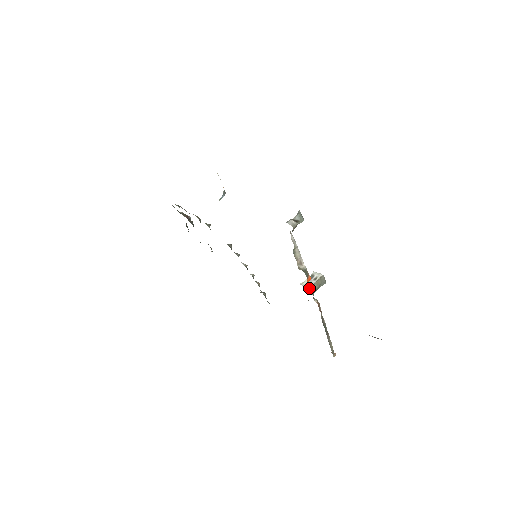
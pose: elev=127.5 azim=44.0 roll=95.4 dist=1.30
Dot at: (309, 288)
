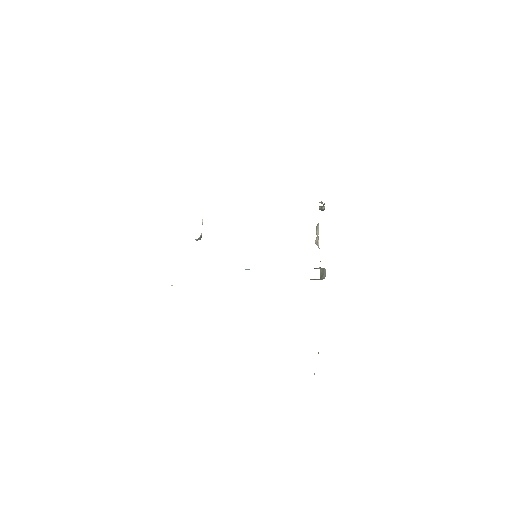
Dot at: occluded
